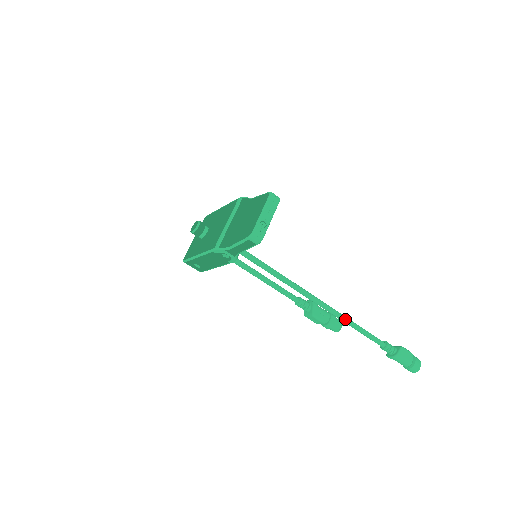
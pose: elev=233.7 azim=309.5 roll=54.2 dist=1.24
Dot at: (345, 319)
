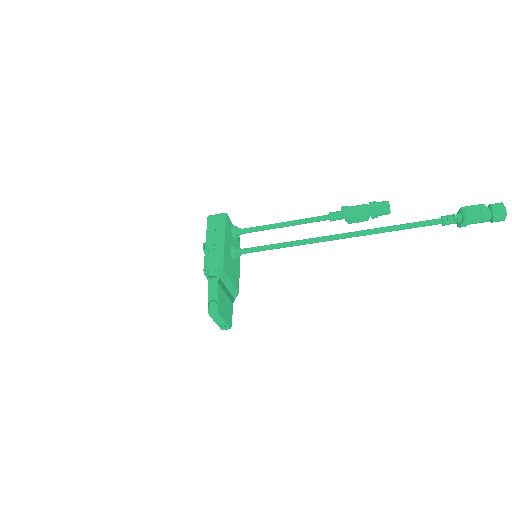
Dot at: occluded
